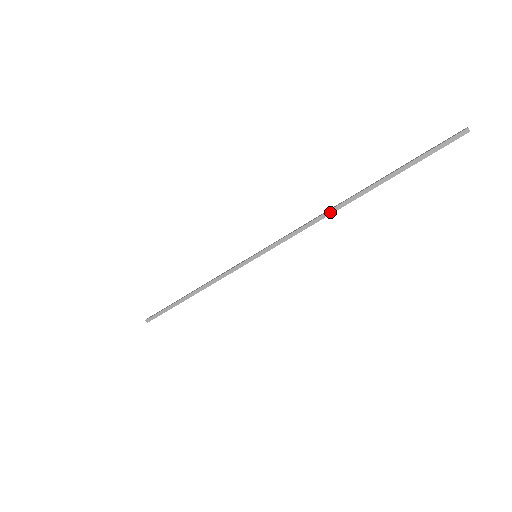
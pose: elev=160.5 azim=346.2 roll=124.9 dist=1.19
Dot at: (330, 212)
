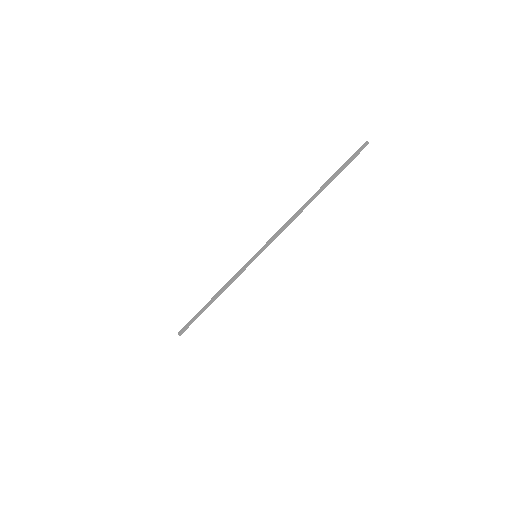
Dot at: (301, 212)
